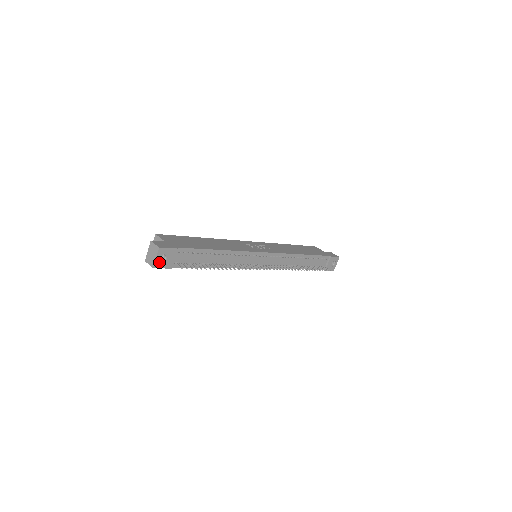
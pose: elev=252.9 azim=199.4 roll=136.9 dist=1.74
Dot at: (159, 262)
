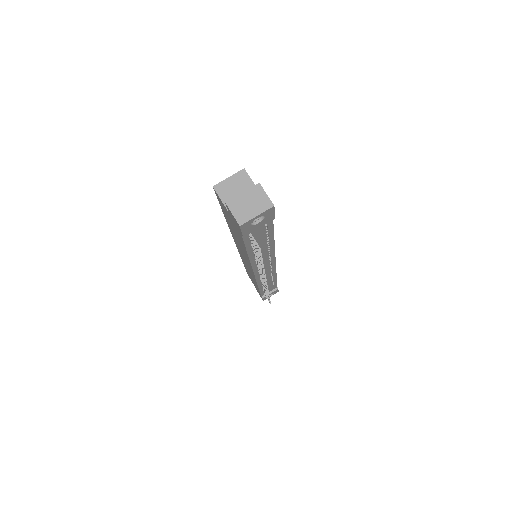
Dot at: (250, 222)
